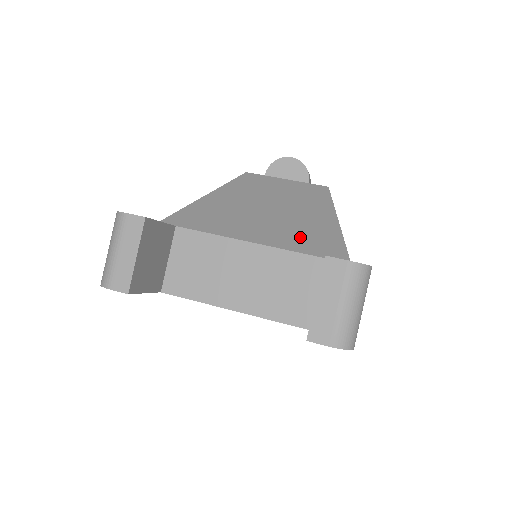
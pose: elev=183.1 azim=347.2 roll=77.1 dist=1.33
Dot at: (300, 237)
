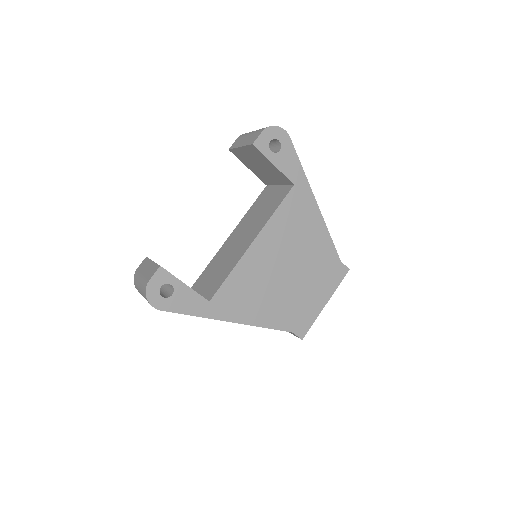
Dot at: occluded
